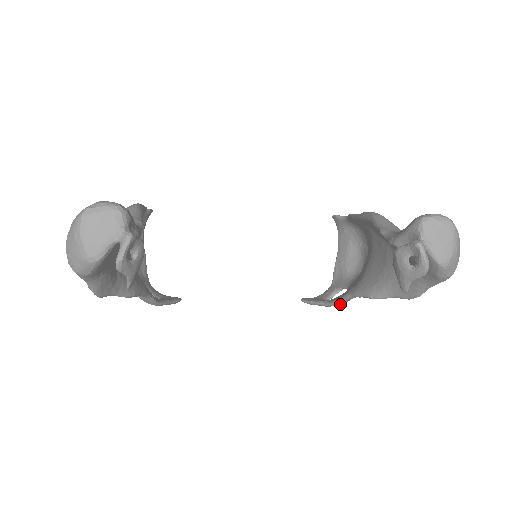
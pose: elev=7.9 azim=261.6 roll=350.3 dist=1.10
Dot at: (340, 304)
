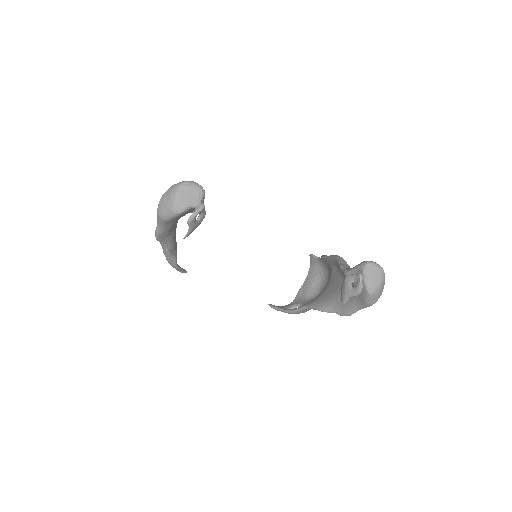
Dot at: (296, 313)
